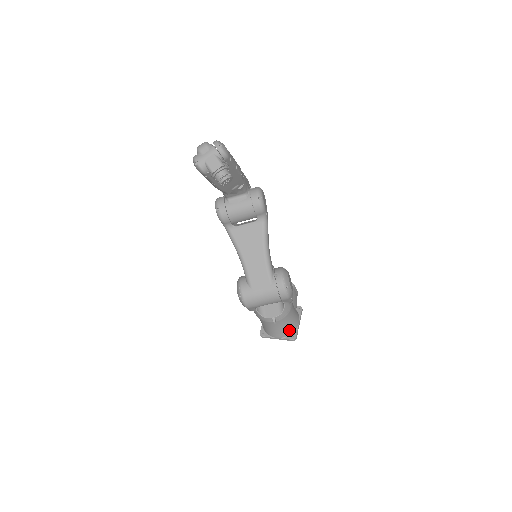
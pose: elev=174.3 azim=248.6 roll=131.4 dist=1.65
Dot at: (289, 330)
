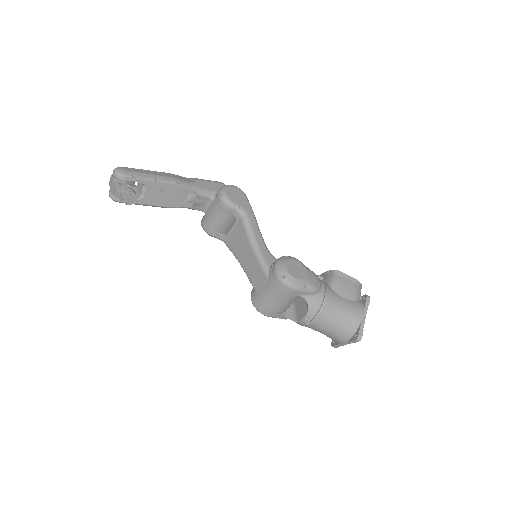
Dot at: (347, 329)
